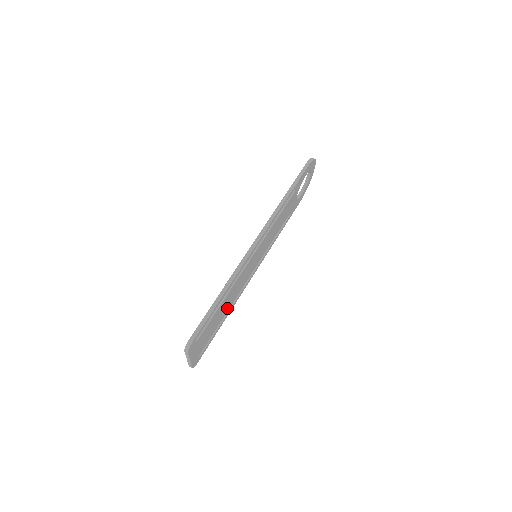
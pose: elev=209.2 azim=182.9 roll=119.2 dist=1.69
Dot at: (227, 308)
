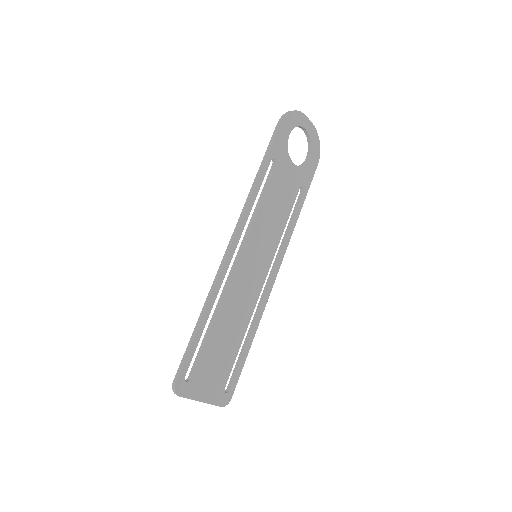
Dot at: (241, 328)
